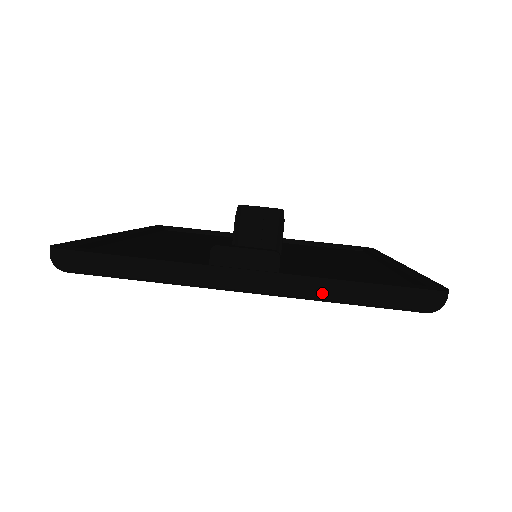
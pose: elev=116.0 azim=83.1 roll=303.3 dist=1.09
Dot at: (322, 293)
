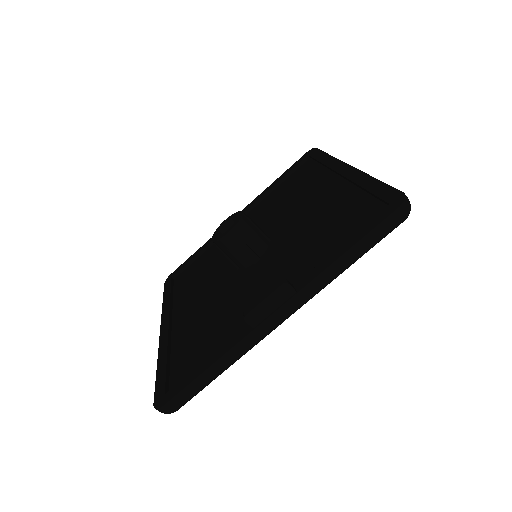
Dot at: (333, 276)
